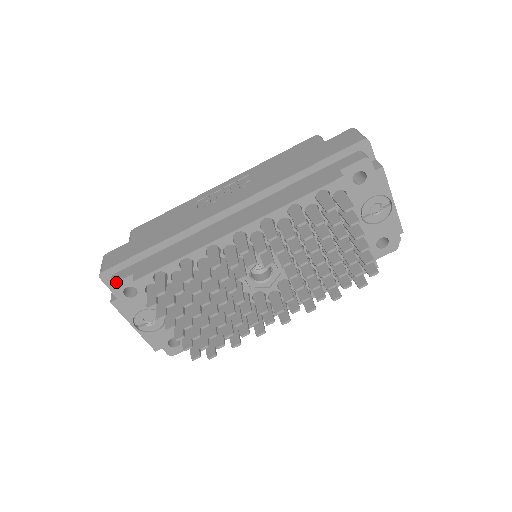
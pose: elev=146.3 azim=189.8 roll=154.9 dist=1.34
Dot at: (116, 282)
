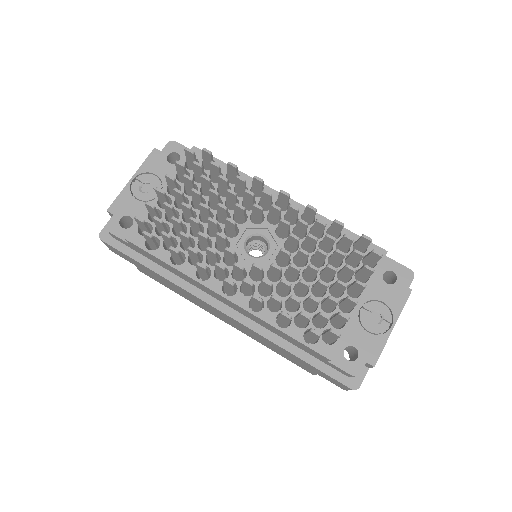
Dot at: (179, 144)
